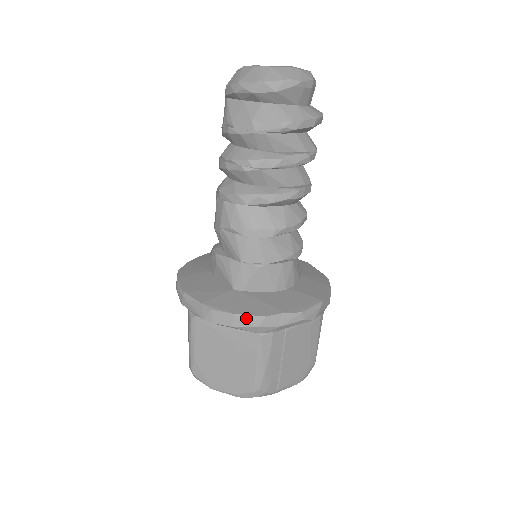
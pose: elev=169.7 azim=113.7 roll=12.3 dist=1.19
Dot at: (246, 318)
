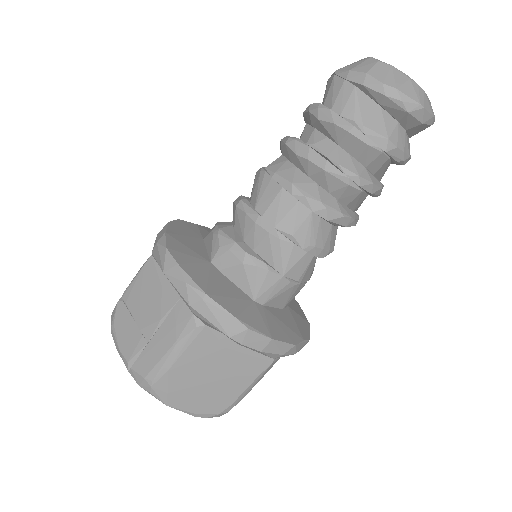
Dot at: (280, 345)
